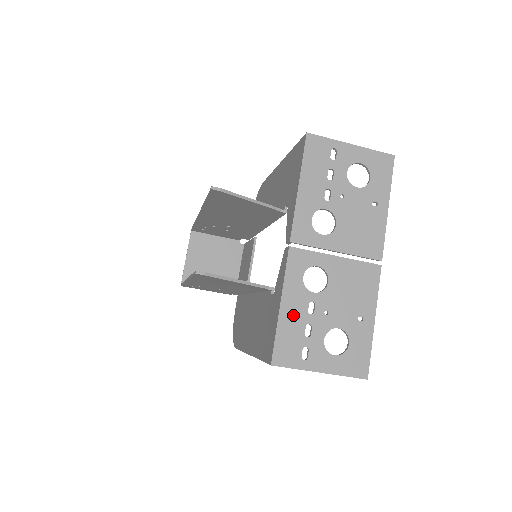
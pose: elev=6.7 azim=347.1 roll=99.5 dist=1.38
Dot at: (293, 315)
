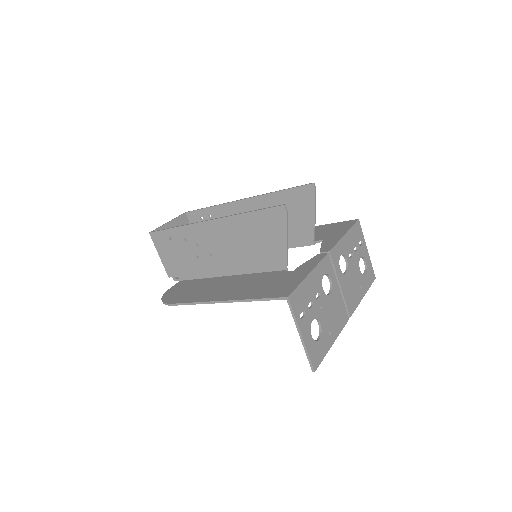
Dot at: (311, 287)
